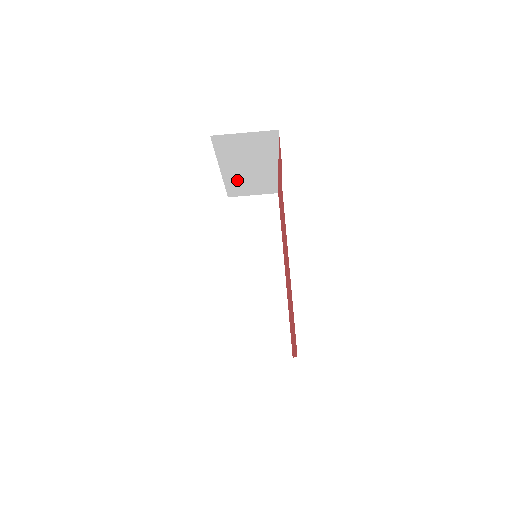
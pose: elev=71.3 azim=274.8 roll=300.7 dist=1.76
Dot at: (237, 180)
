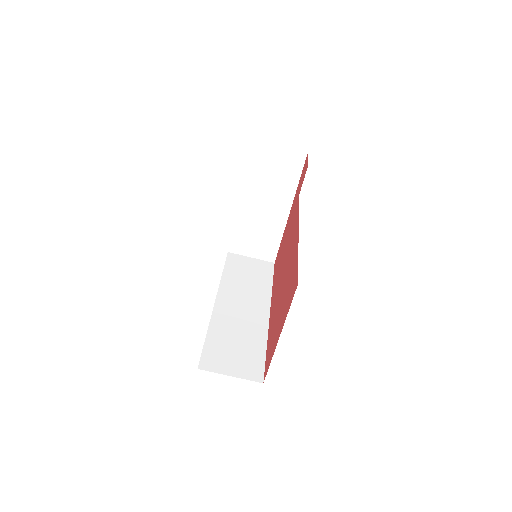
Dot at: (247, 222)
